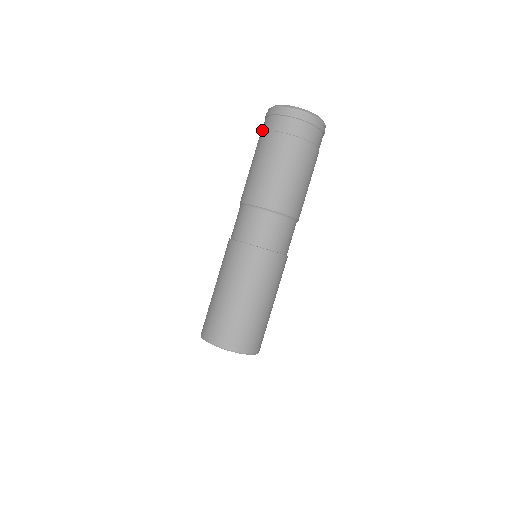
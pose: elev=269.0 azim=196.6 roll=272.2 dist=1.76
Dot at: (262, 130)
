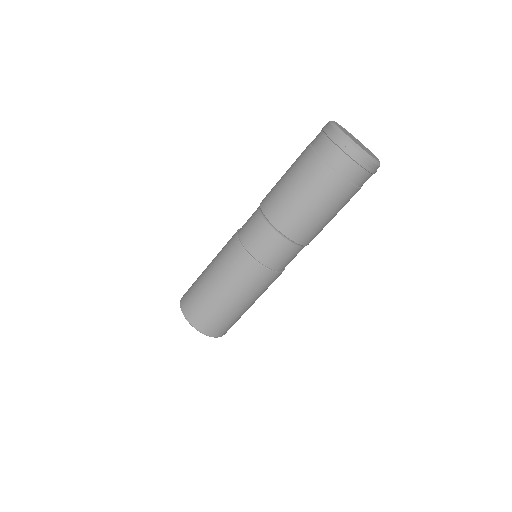
Dot at: (312, 141)
